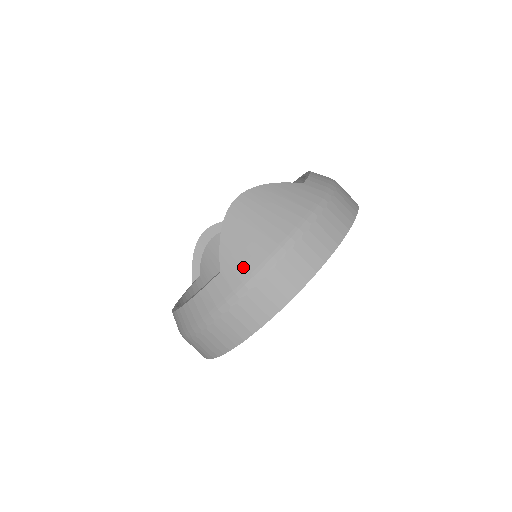
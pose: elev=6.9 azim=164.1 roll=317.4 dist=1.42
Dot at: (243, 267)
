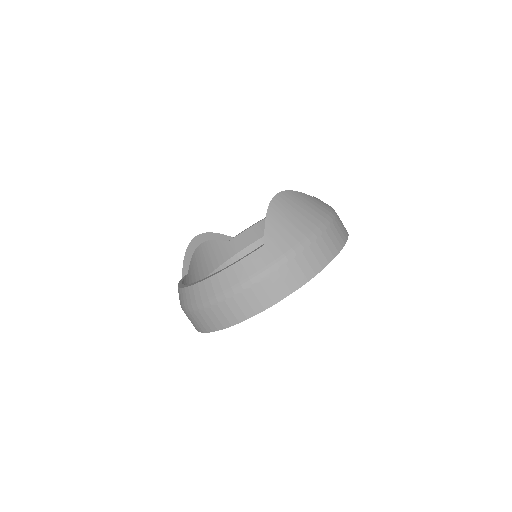
Dot at: (285, 243)
